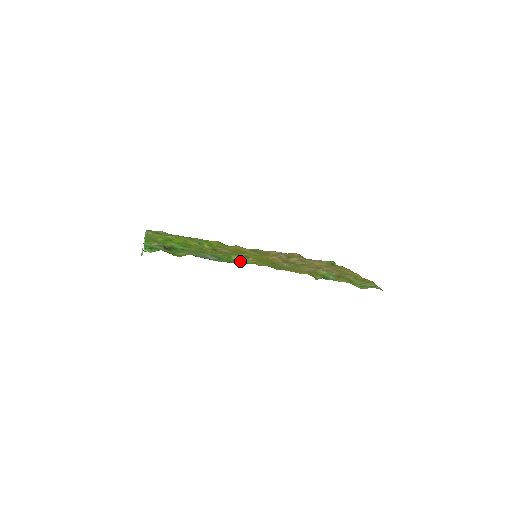
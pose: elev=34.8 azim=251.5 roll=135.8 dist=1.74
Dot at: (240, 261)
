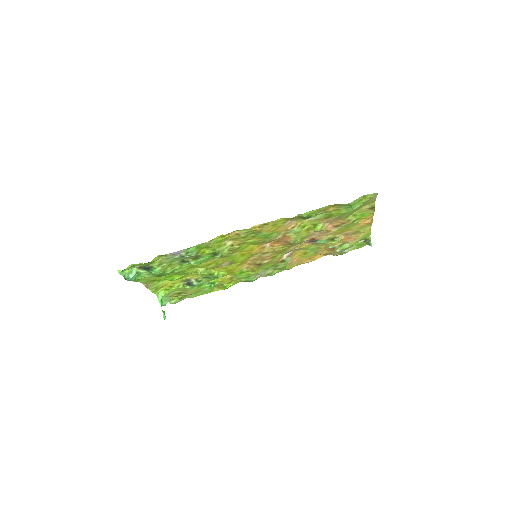
Dot at: (220, 250)
